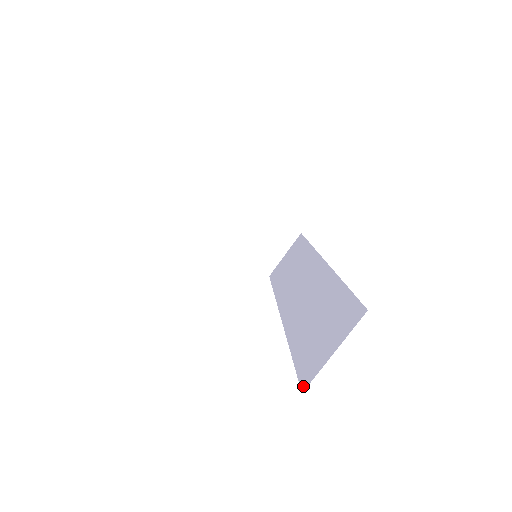
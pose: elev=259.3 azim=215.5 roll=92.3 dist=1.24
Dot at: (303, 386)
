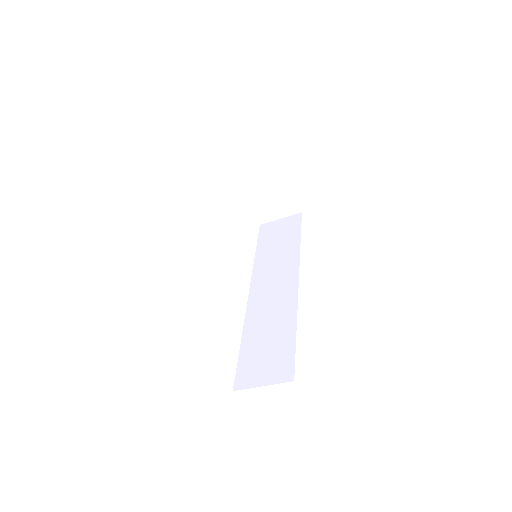
Dot at: (236, 387)
